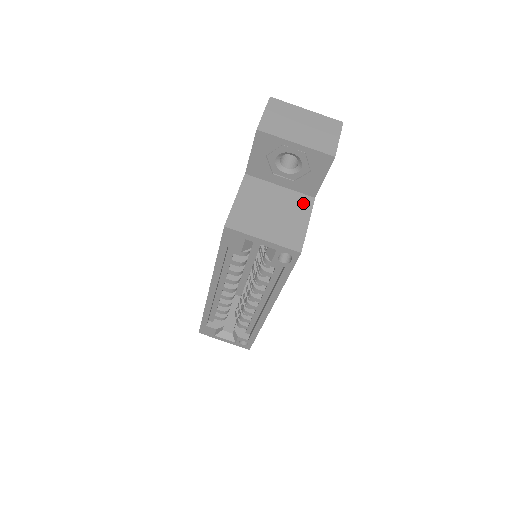
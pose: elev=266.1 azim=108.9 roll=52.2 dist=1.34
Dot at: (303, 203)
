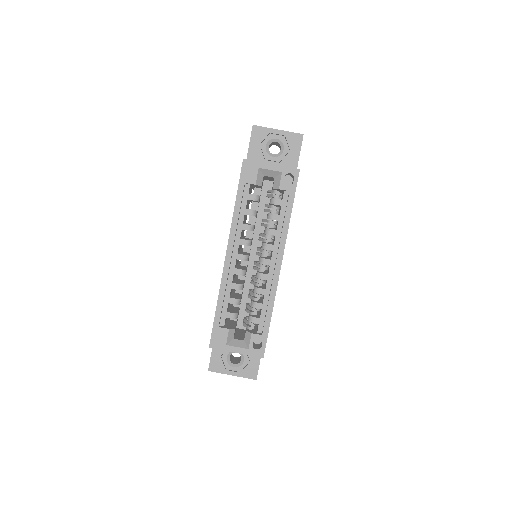
Dot at: occluded
